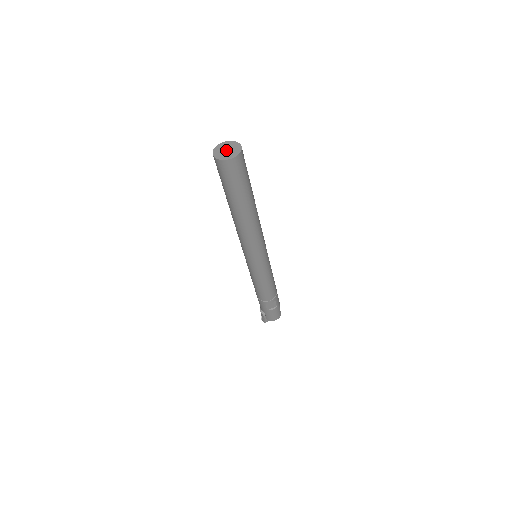
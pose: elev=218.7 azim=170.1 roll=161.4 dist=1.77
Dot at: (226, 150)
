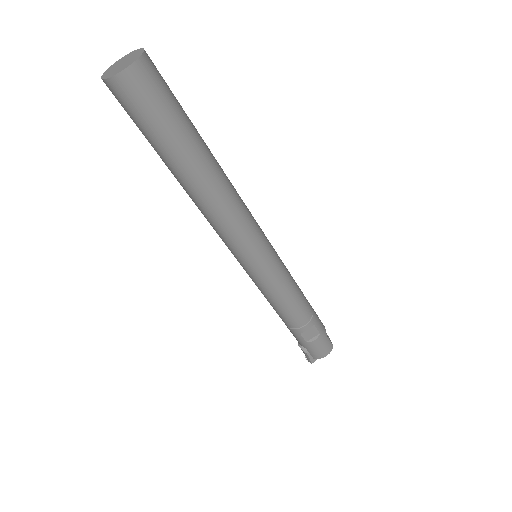
Dot at: (121, 64)
